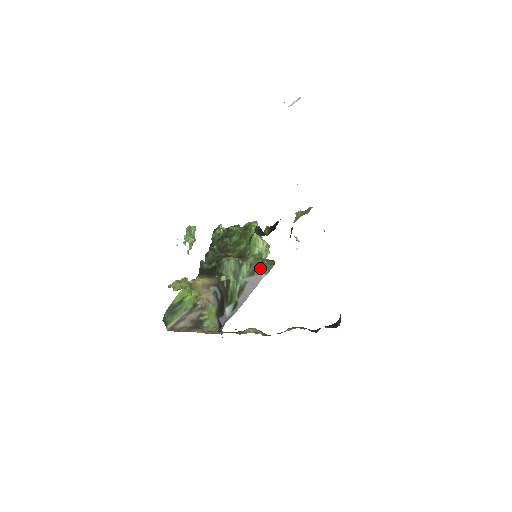
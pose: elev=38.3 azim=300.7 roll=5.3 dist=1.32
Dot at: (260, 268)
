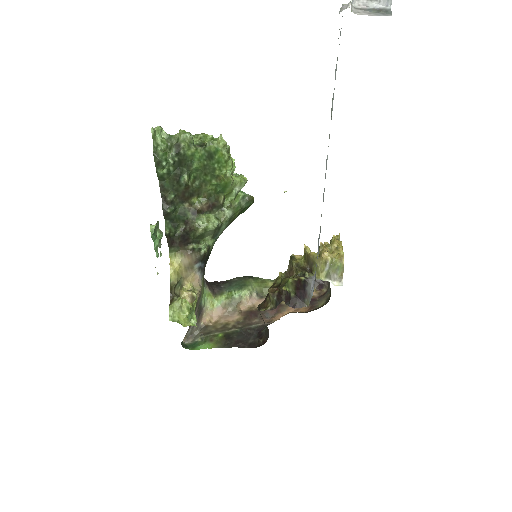
Dot at: (239, 214)
